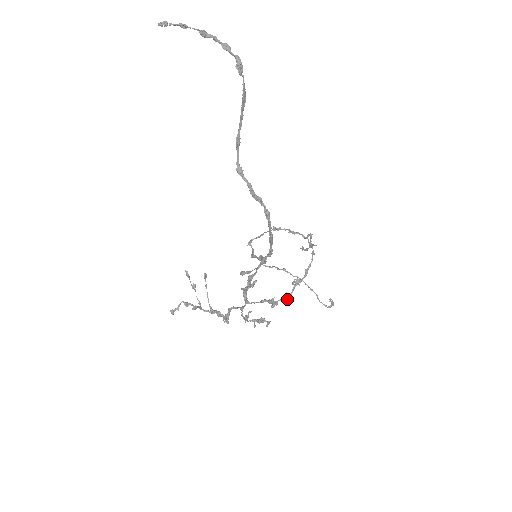
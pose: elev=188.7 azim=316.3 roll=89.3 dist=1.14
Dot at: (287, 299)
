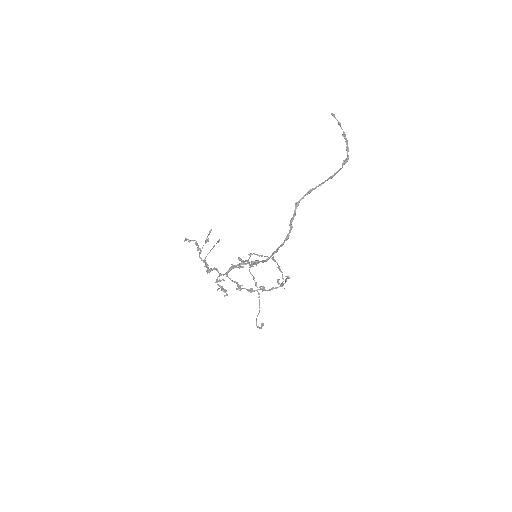
Dot at: (250, 291)
